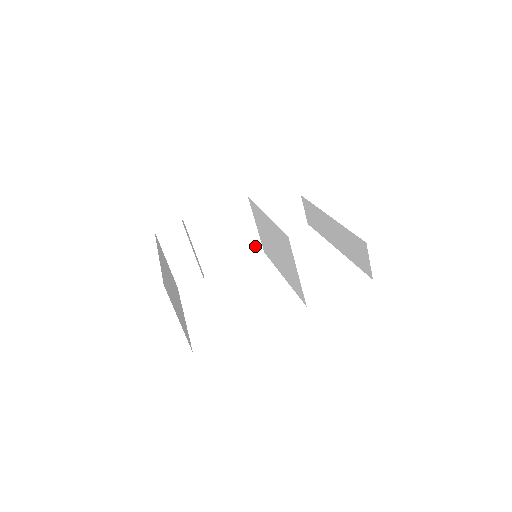
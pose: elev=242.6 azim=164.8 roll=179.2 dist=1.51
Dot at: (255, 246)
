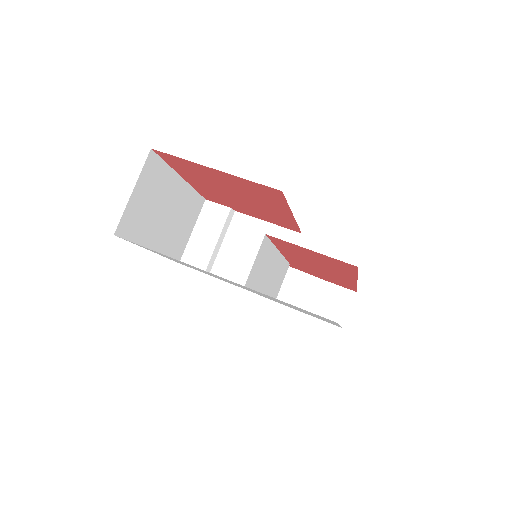
Dot at: occluded
